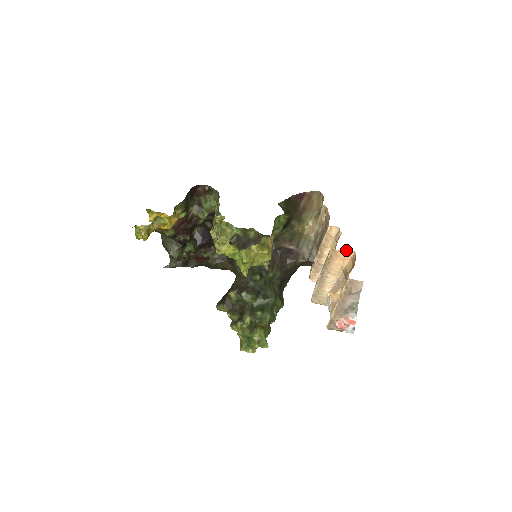
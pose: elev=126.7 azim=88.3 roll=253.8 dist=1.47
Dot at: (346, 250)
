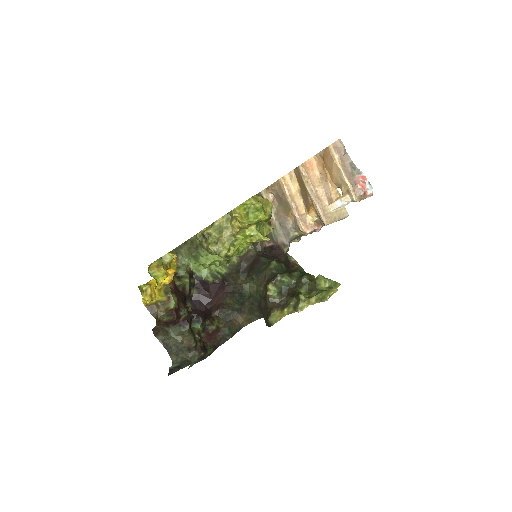
Dot at: (308, 161)
